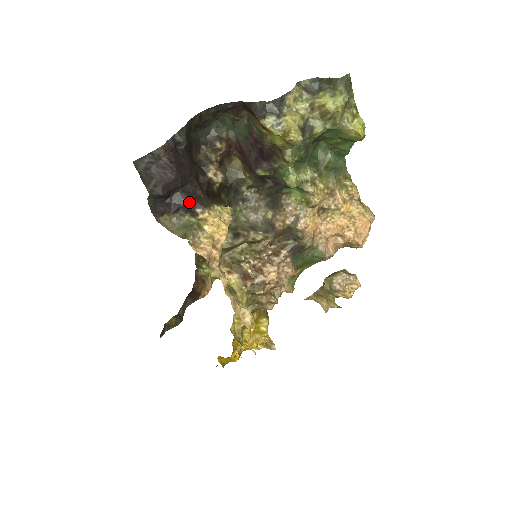
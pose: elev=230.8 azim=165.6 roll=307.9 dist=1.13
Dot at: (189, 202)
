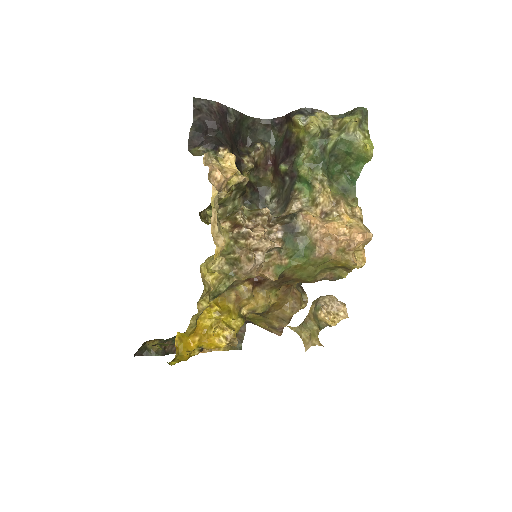
Dot at: (218, 143)
